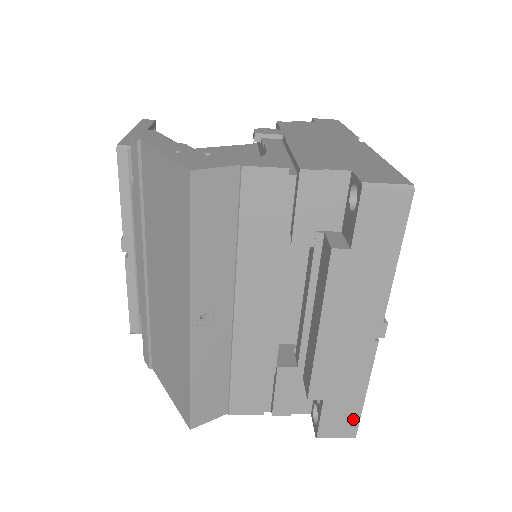
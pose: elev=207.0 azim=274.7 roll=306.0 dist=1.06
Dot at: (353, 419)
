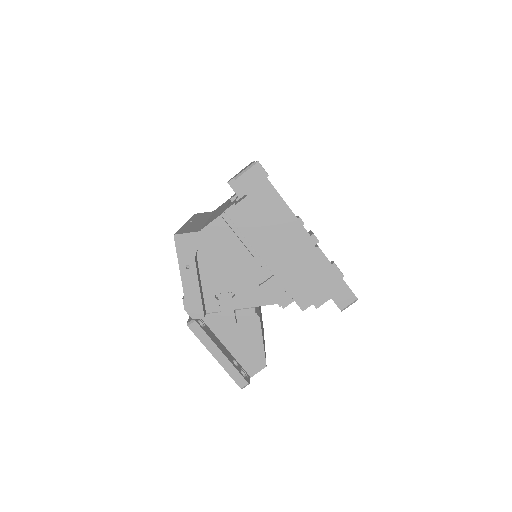
Dot at: occluded
